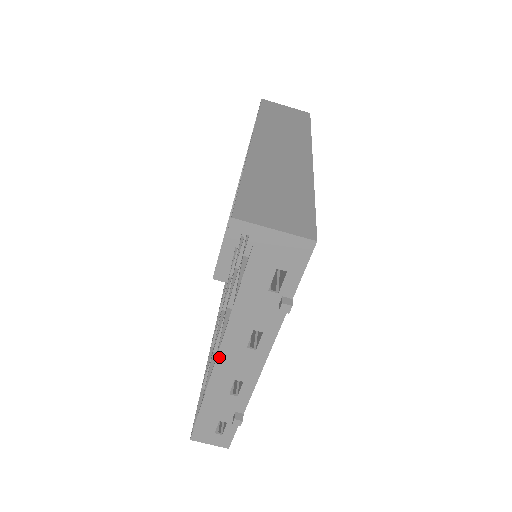
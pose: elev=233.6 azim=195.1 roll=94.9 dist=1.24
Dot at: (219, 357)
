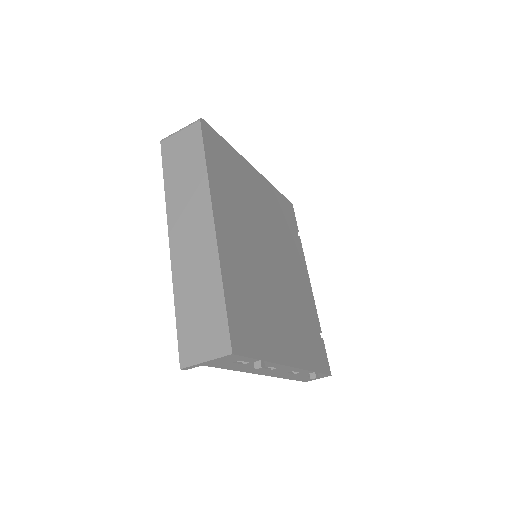
Dot at: (265, 375)
